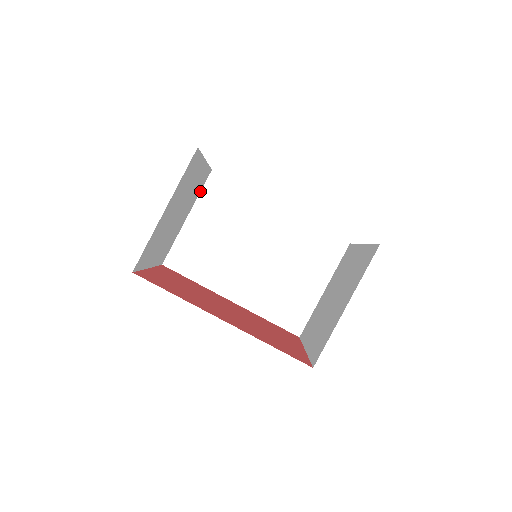
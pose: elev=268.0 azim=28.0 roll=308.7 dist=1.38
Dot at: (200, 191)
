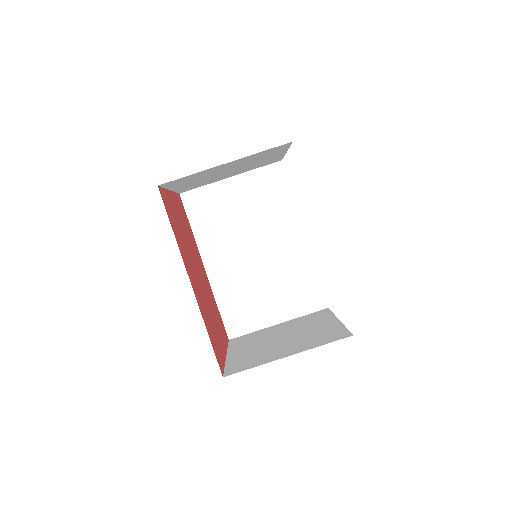
Dot at: (259, 167)
